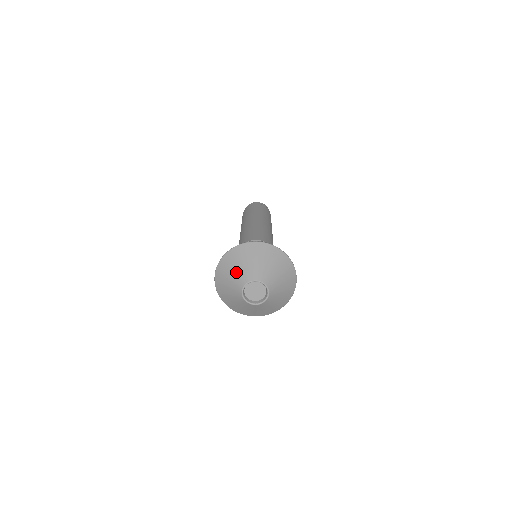
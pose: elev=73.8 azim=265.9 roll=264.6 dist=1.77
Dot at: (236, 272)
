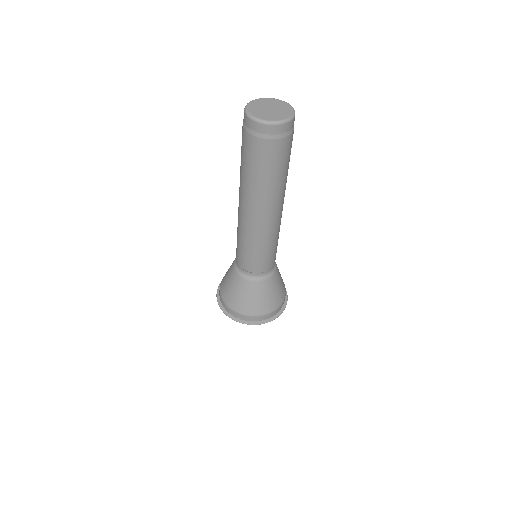
Dot at: occluded
